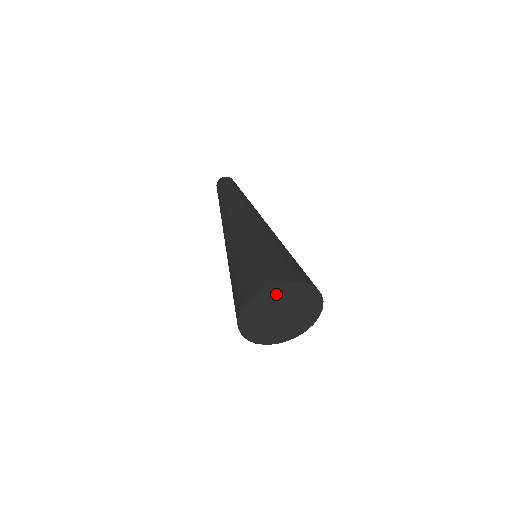
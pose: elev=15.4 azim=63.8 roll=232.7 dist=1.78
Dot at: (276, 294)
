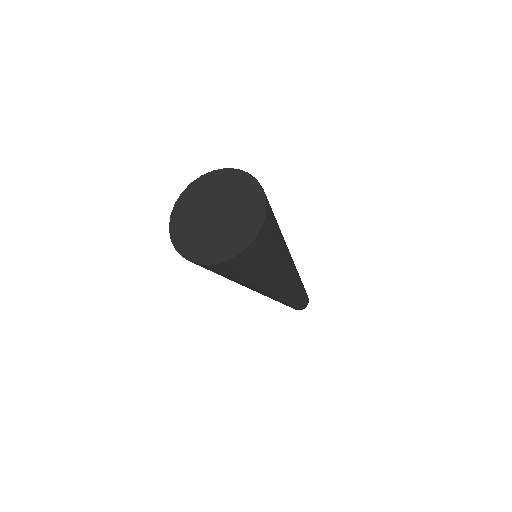
Dot at: (191, 201)
